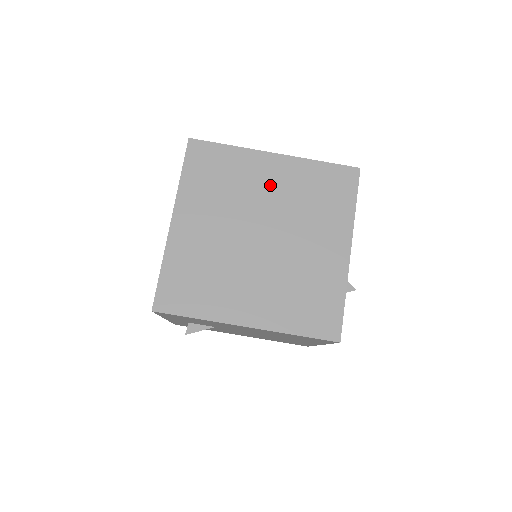
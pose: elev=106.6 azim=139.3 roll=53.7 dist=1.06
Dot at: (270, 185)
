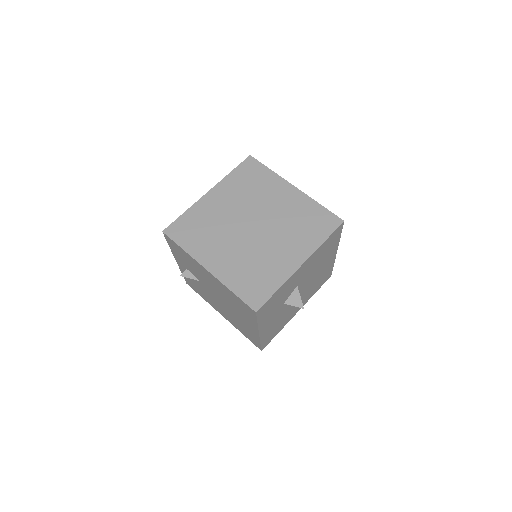
Dot at: (279, 202)
